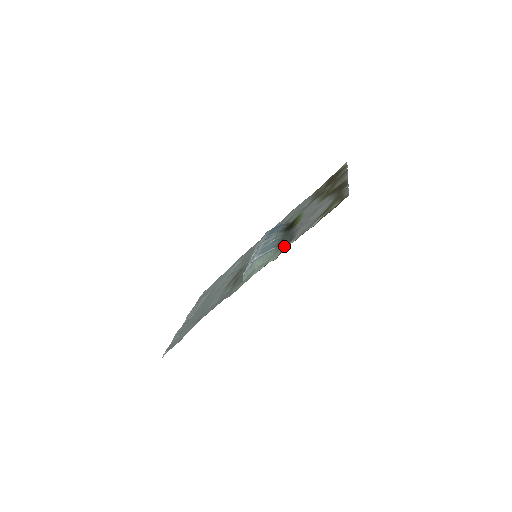
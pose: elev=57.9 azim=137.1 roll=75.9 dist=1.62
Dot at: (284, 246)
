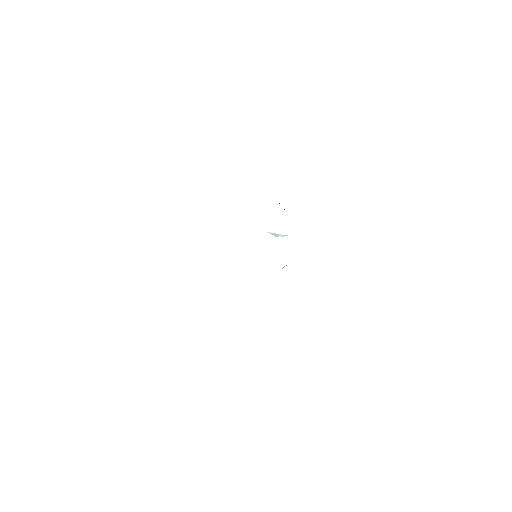
Dot at: occluded
